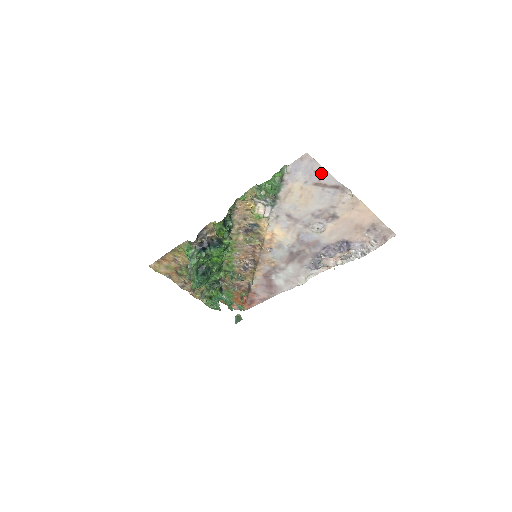
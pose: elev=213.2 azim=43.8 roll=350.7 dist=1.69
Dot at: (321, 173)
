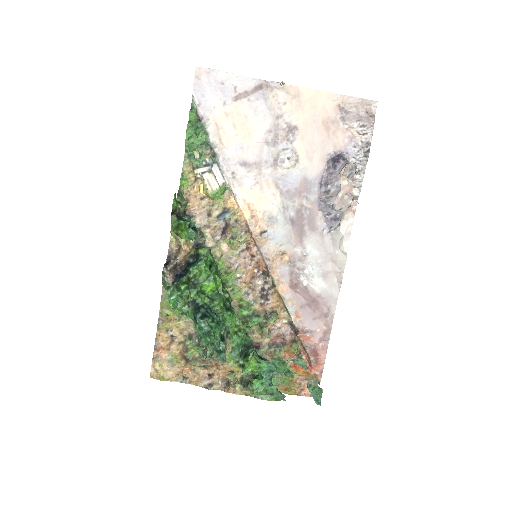
Dot at: (230, 81)
